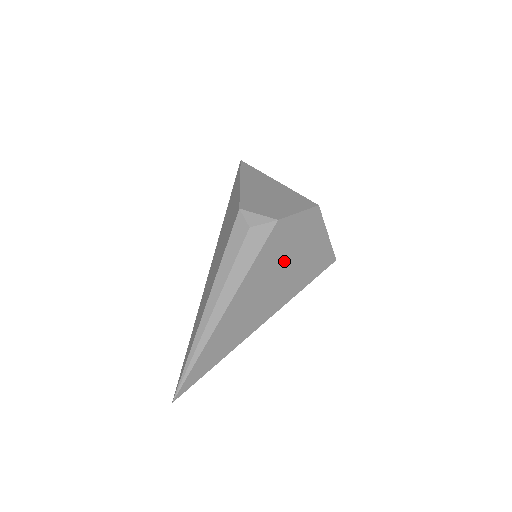
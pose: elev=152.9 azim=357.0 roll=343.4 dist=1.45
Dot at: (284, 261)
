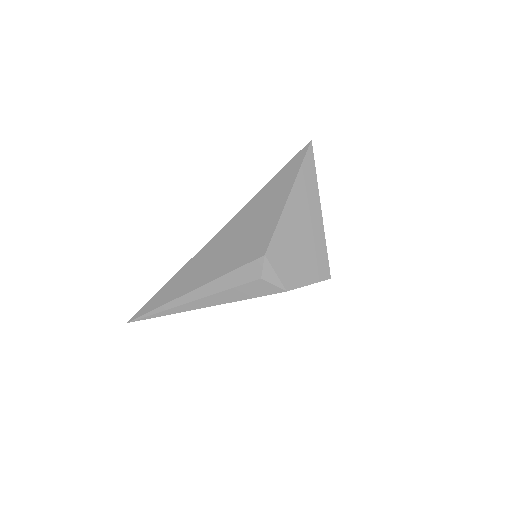
Dot at: occluded
